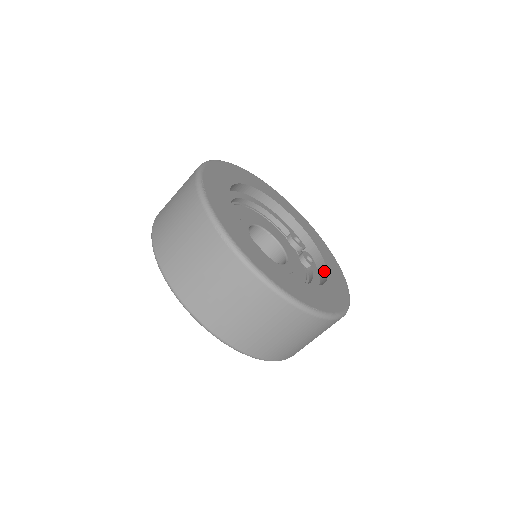
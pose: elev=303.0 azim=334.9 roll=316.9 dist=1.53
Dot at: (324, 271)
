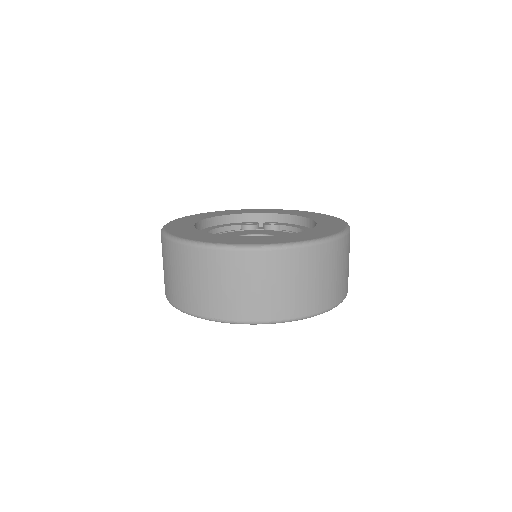
Dot at: (292, 218)
